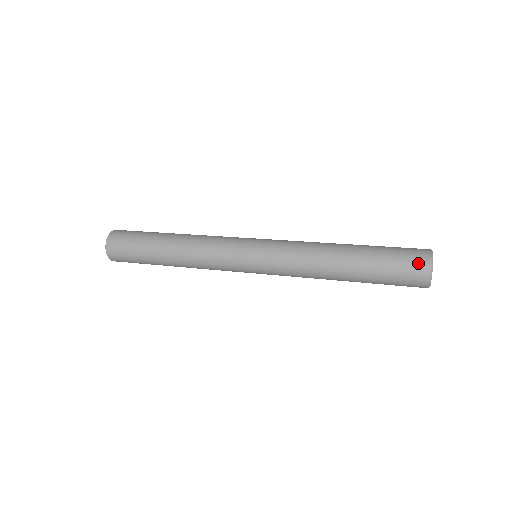
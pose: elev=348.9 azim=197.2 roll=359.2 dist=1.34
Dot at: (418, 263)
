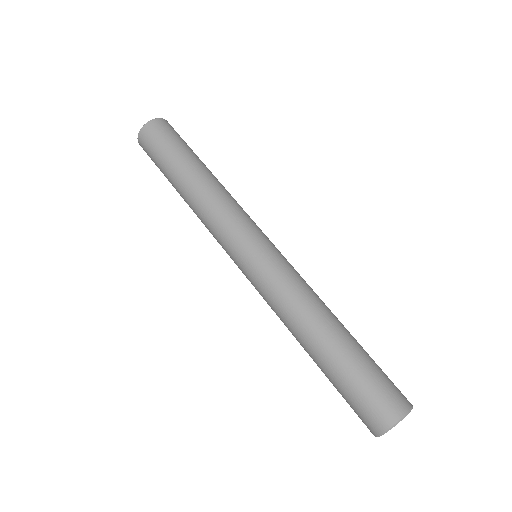
Dot at: (390, 404)
